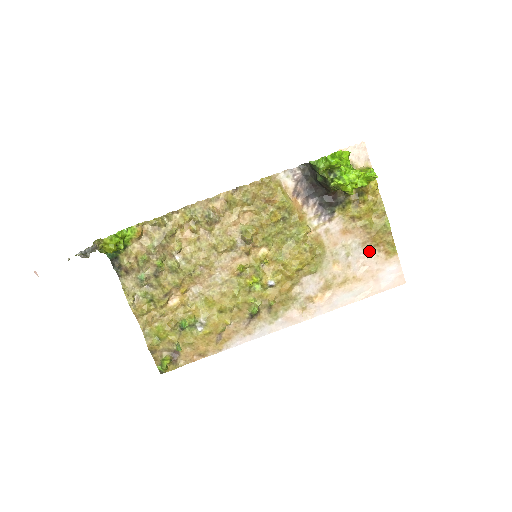
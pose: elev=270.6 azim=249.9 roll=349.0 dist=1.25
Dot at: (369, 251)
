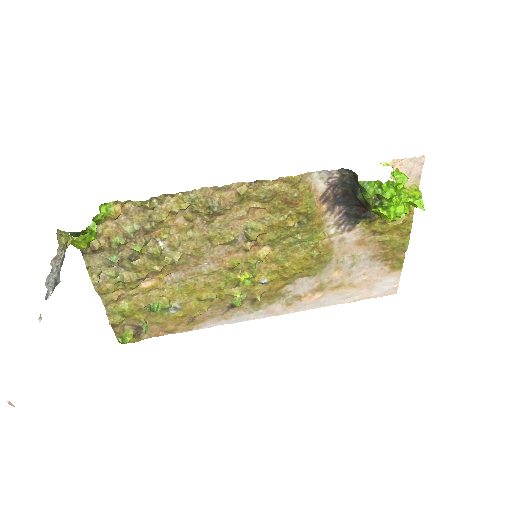
Dot at: (376, 264)
